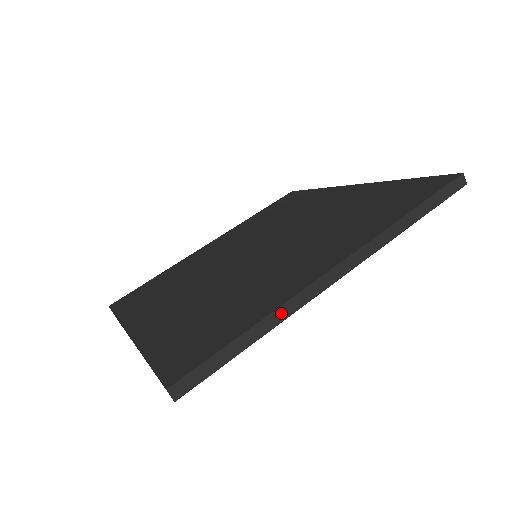
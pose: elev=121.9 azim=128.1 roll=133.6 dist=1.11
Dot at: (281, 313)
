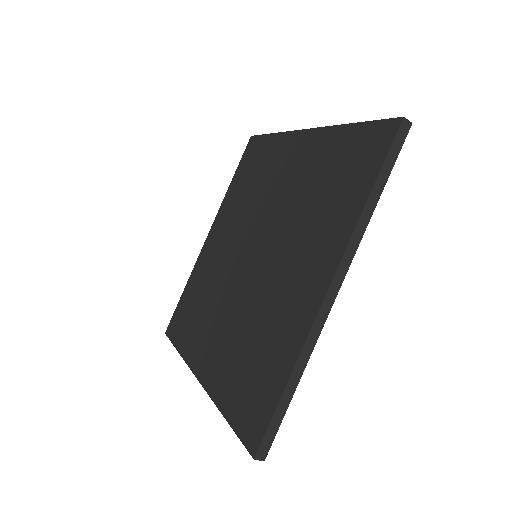
Dot at: (304, 355)
